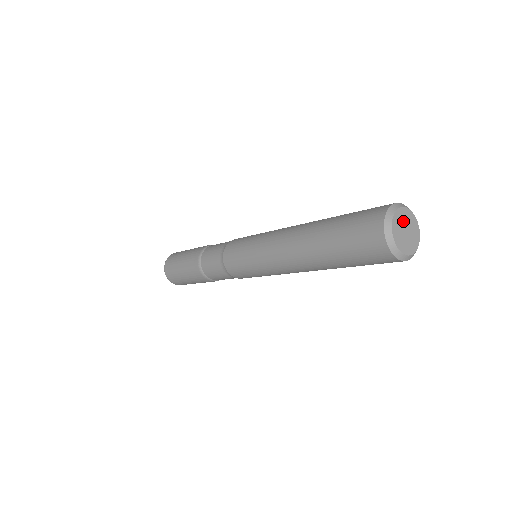
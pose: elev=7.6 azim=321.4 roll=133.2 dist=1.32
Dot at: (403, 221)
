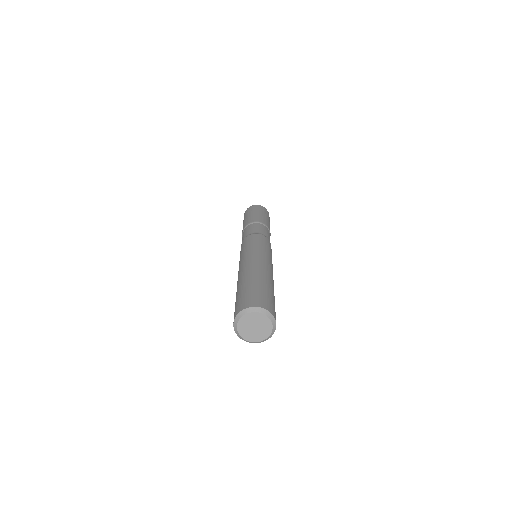
Dot at: (249, 323)
